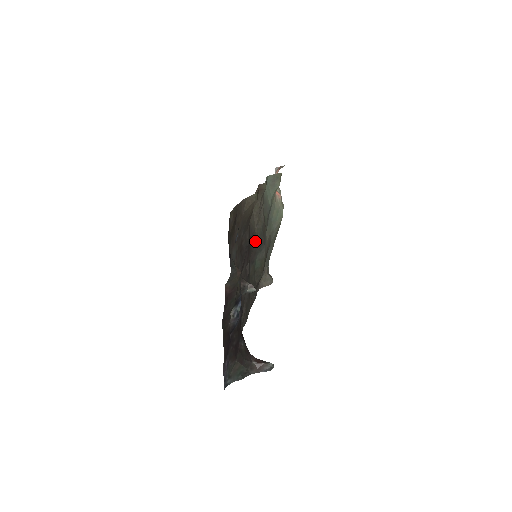
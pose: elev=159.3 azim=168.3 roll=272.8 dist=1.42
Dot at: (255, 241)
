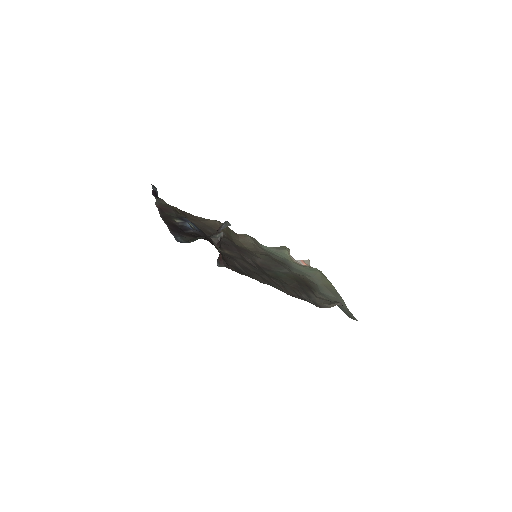
Dot at: (259, 259)
